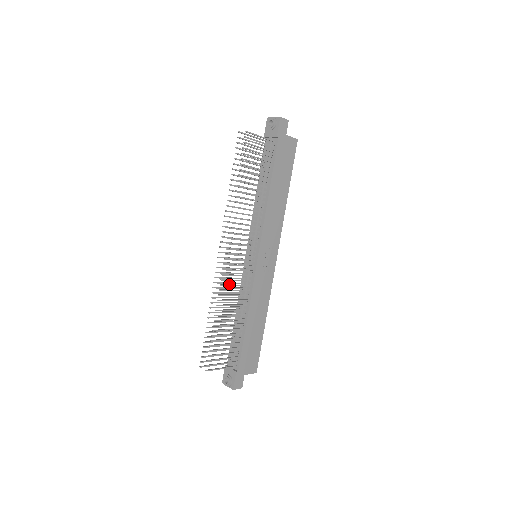
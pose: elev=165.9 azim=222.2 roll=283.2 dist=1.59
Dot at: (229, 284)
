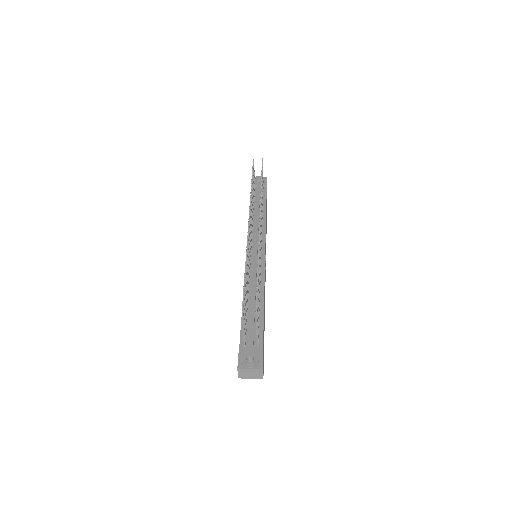
Dot at: occluded
